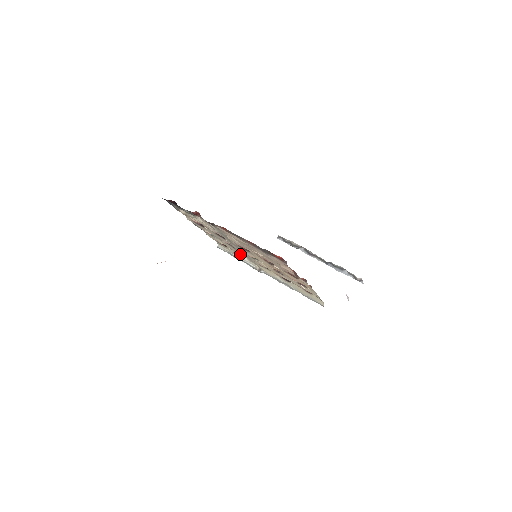
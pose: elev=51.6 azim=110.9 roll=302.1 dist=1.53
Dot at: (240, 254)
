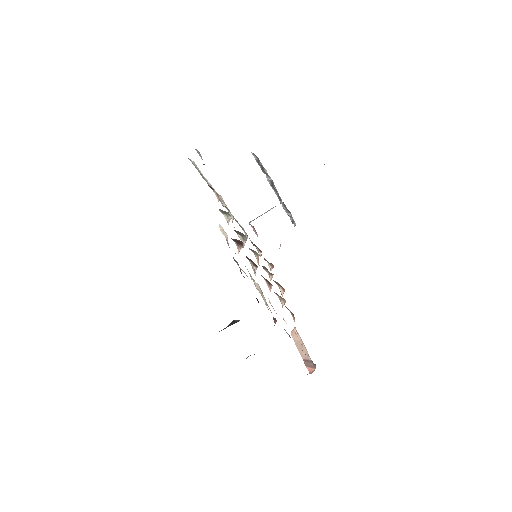
Dot at: occluded
